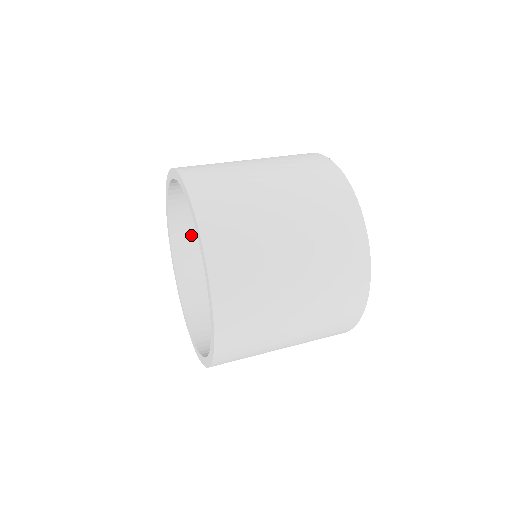
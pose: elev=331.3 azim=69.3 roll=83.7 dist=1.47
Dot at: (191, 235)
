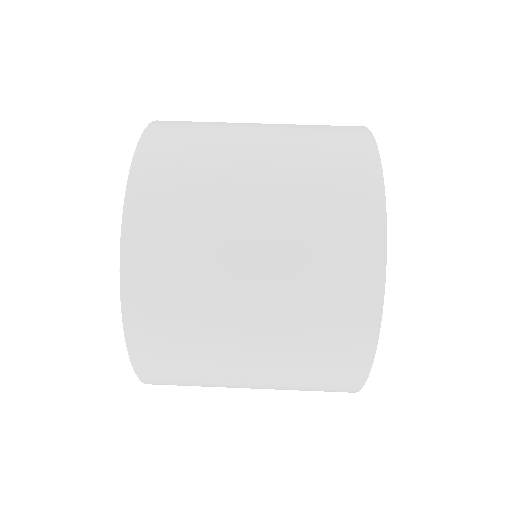
Dot at: occluded
